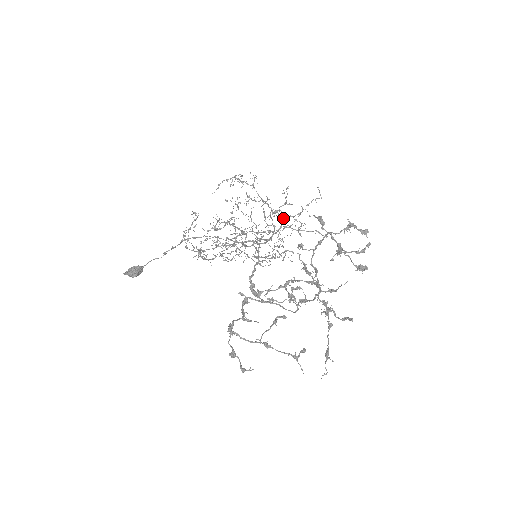
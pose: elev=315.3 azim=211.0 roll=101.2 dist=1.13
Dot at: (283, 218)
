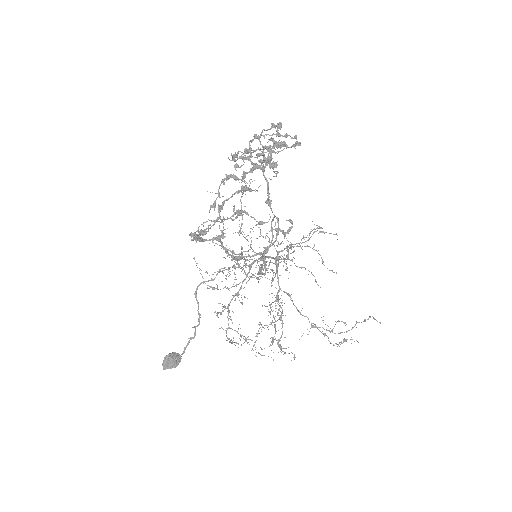
Dot at: (286, 246)
